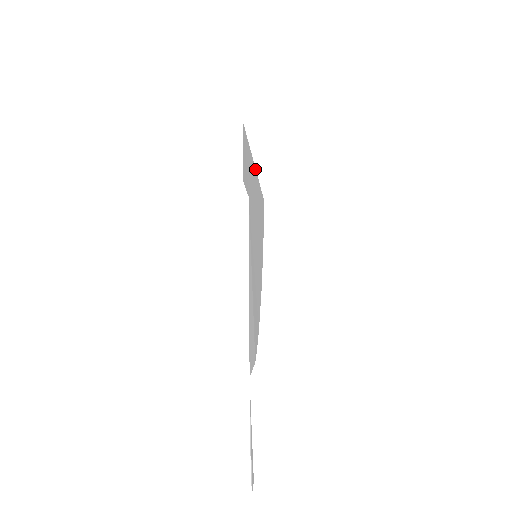
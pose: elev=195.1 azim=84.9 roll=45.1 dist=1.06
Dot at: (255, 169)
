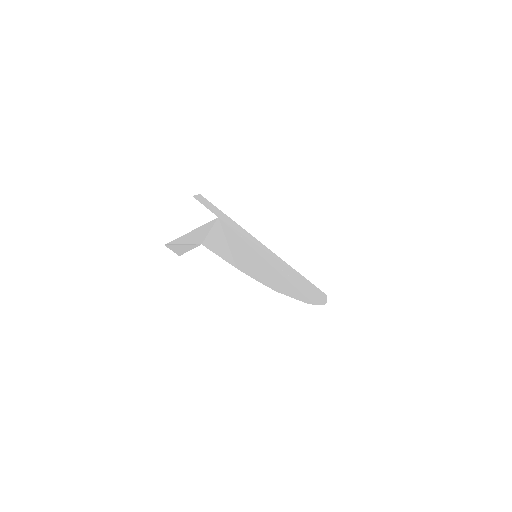
Dot at: (258, 241)
